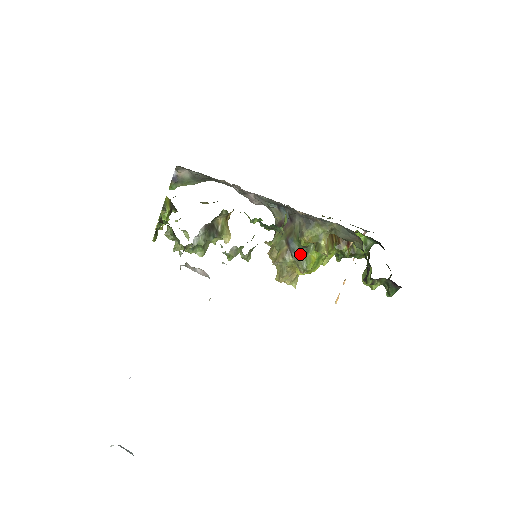
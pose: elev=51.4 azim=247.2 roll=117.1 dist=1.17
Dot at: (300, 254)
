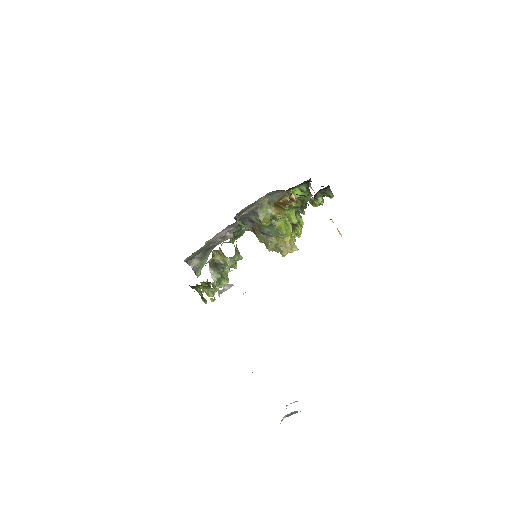
Dot at: (273, 231)
